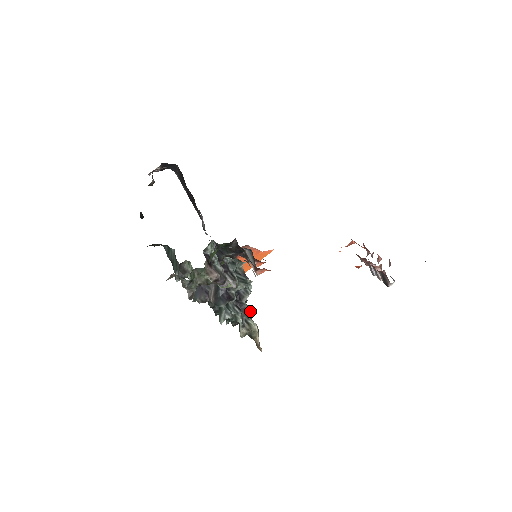
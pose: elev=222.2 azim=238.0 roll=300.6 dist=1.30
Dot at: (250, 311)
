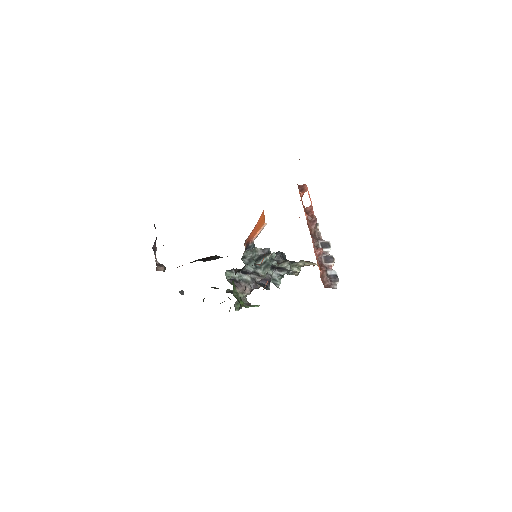
Dot at: (287, 269)
